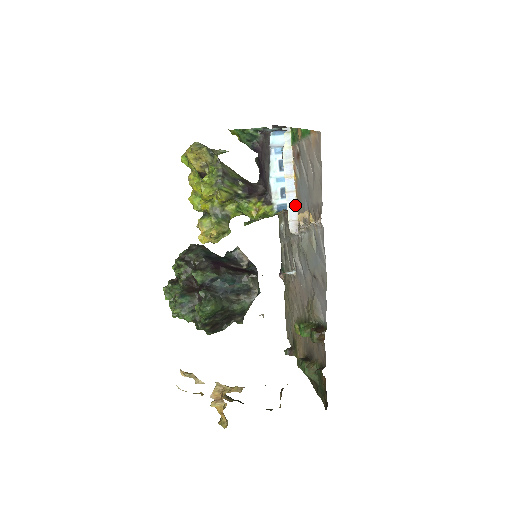
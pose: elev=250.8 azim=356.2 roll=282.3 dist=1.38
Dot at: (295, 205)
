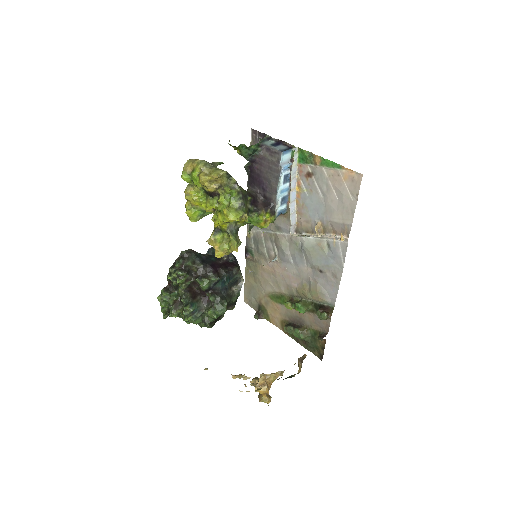
Dot at: (295, 212)
